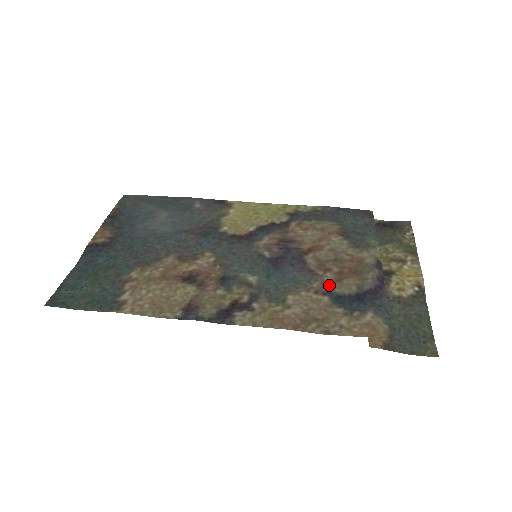
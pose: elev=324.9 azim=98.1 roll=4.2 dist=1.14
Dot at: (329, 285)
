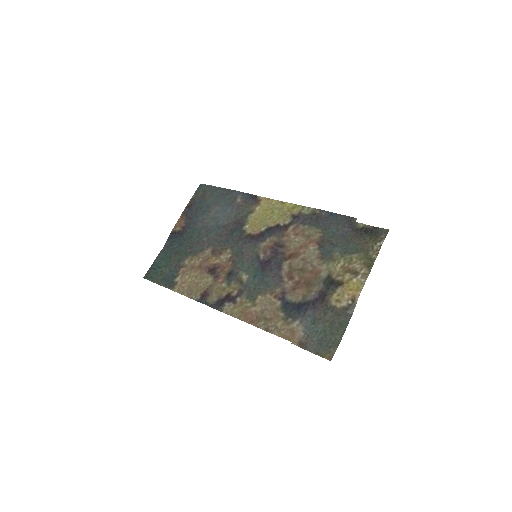
Dot at: (286, 292)
